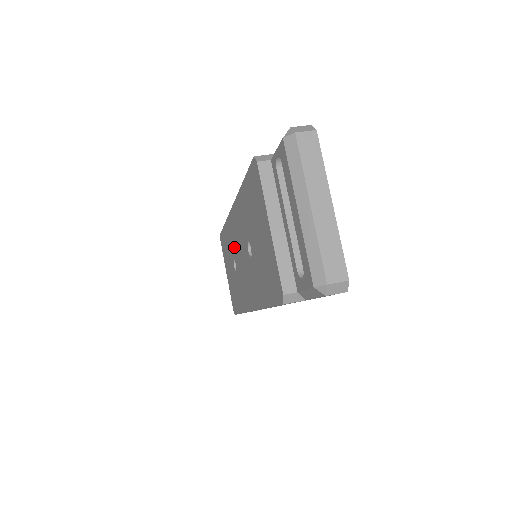
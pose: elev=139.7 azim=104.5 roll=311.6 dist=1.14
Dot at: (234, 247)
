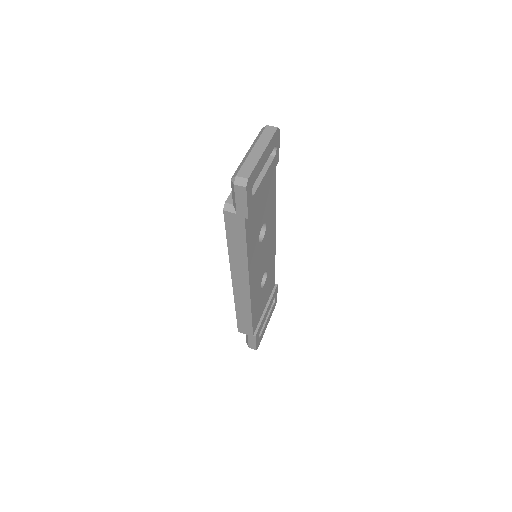
Dot at: occluded
